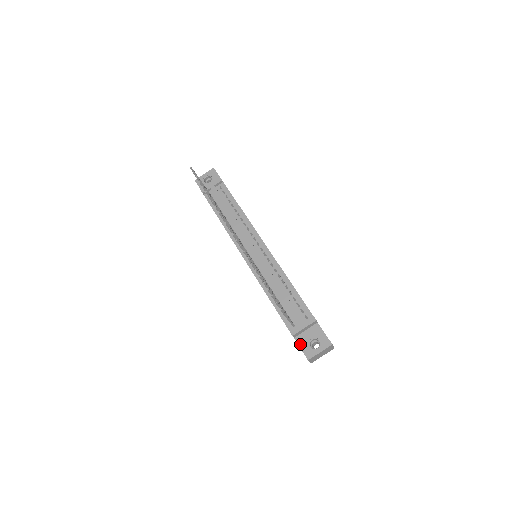
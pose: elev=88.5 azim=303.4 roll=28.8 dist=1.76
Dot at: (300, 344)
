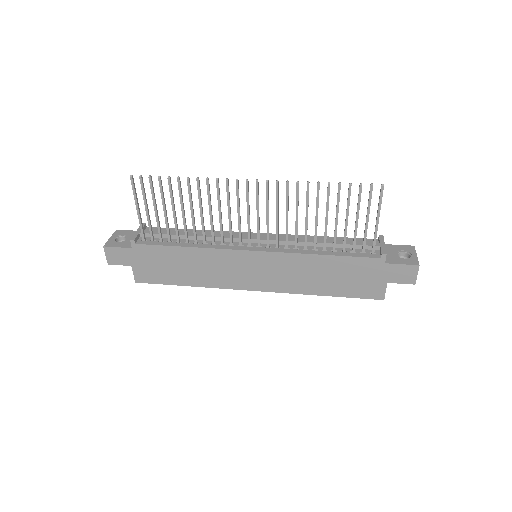
Dot at: (396, 262)
